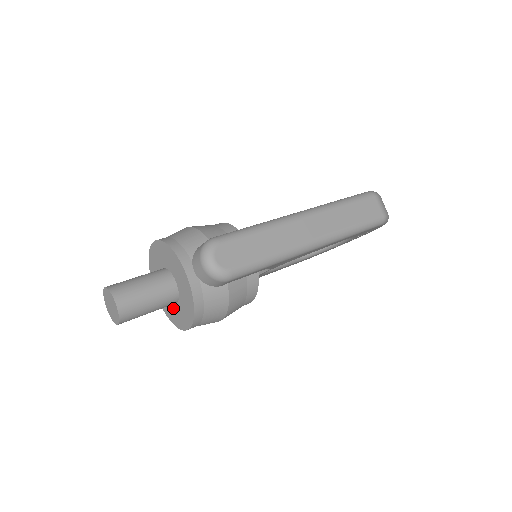
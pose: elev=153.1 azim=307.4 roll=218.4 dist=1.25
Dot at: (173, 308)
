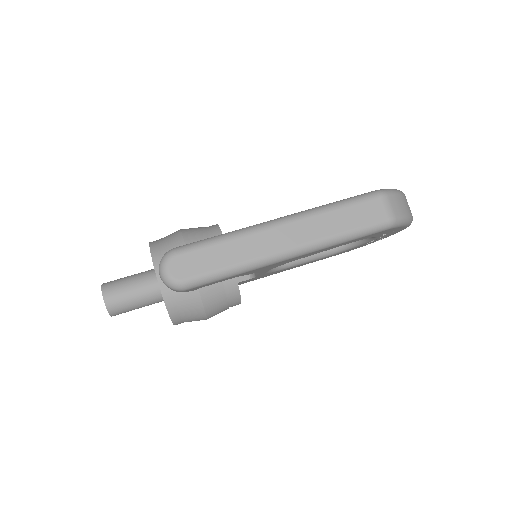
Dot at: occluded
